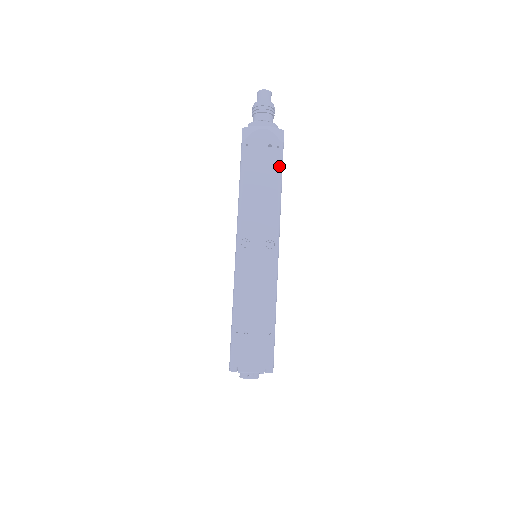
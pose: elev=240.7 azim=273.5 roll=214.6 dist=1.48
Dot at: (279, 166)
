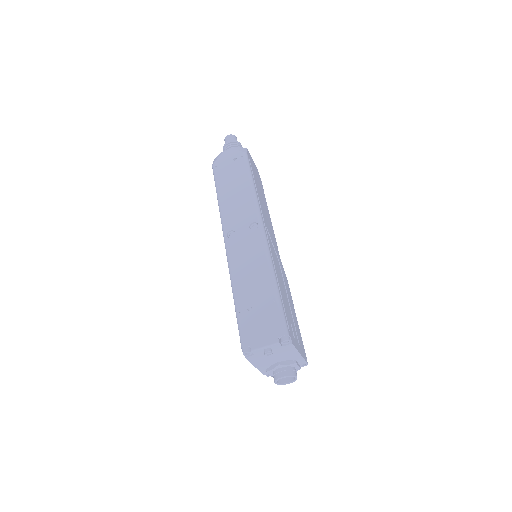
Dot at: (246, 168)
